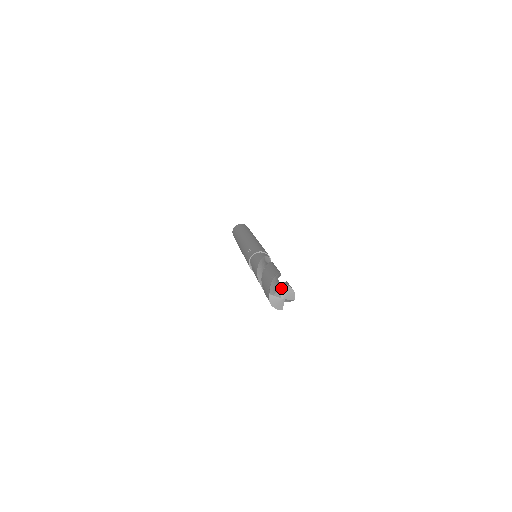
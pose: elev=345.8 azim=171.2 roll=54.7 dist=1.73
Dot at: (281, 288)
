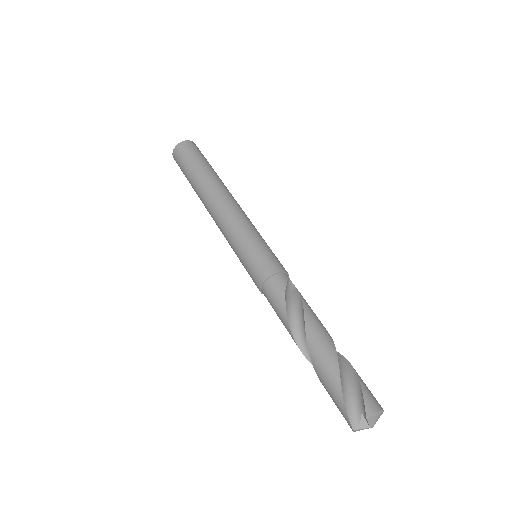
Dot at: (367, 422)
